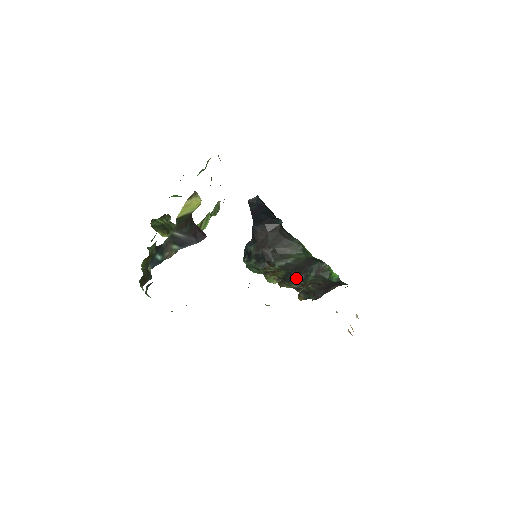
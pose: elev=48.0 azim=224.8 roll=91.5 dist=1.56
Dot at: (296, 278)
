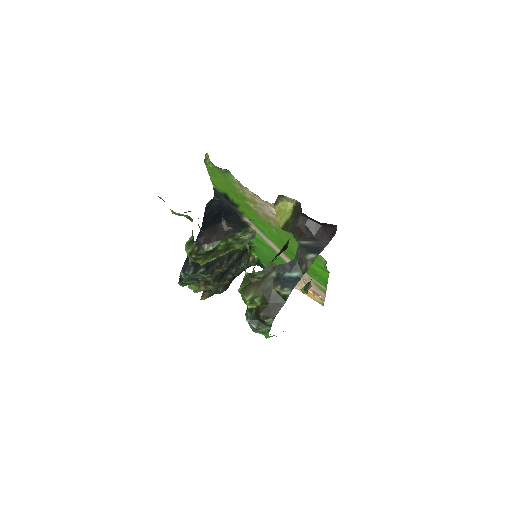
Dot at: (224, 275)
